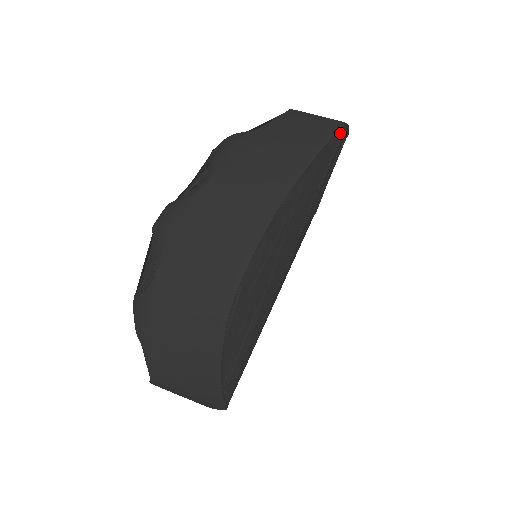
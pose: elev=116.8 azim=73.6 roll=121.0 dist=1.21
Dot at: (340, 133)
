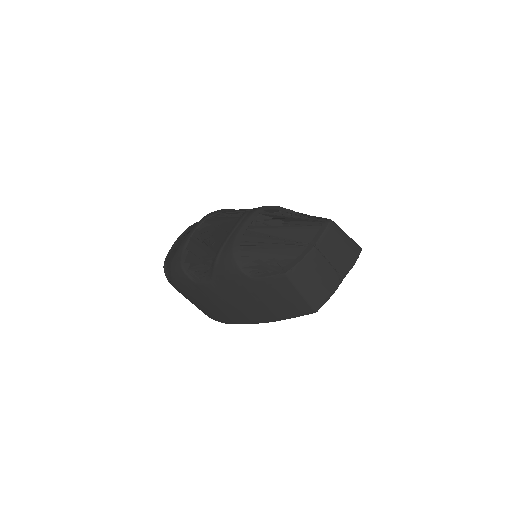
Dot at: occluded
